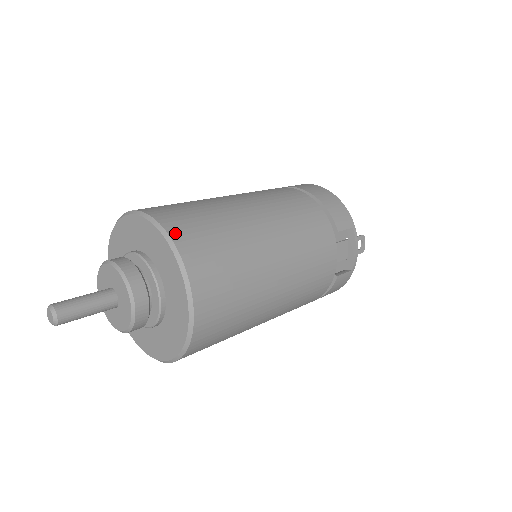
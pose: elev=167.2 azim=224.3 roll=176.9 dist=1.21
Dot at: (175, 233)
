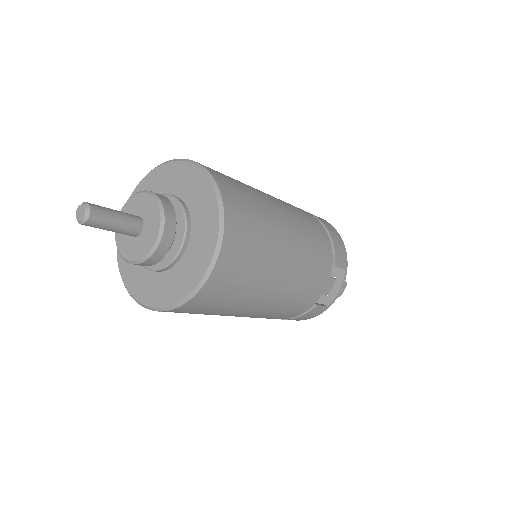
Dot at: (225, 194)
